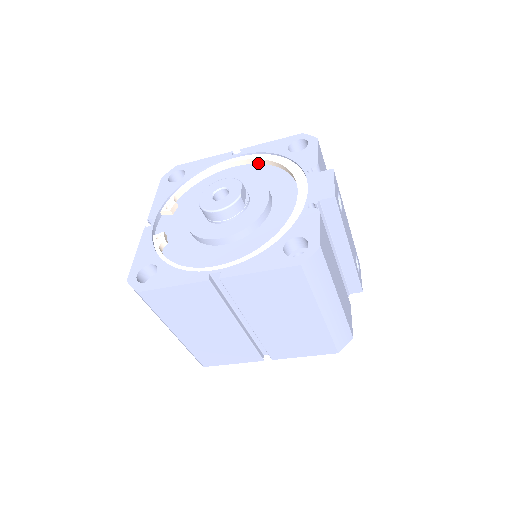
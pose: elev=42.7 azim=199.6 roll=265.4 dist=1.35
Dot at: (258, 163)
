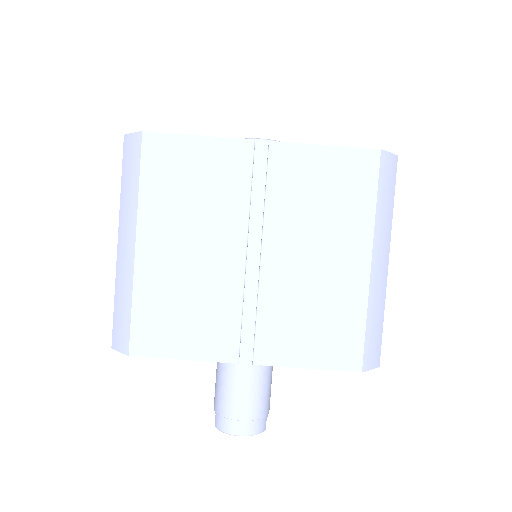
Dot at: occluded
